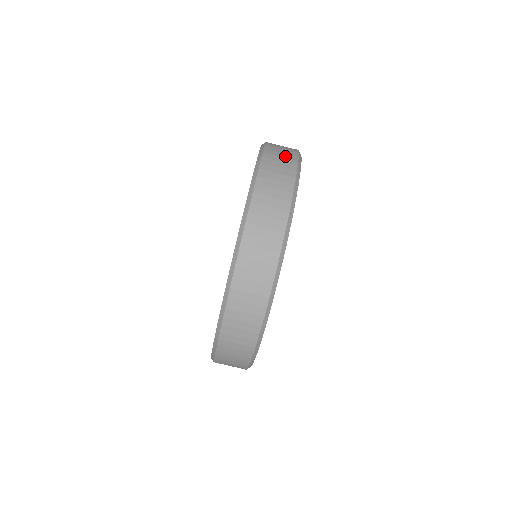
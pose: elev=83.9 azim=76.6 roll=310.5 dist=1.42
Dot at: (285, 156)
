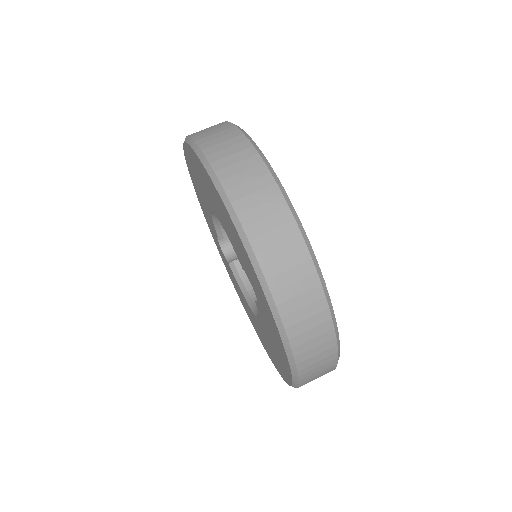
Dot at: occluded
